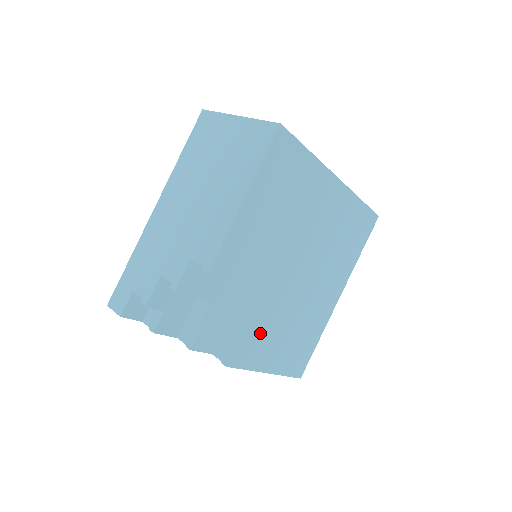
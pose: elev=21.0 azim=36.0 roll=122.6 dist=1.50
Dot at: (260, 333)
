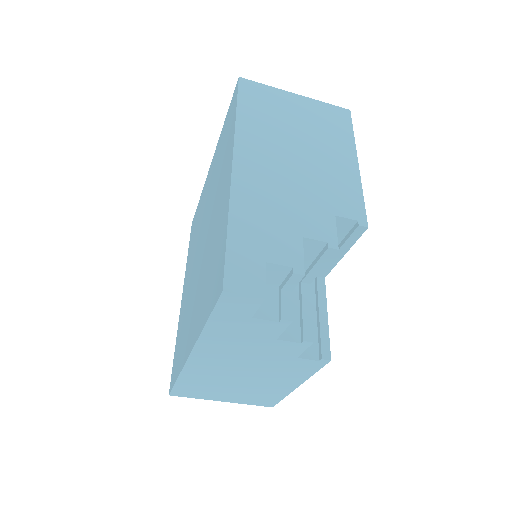
Dot at: occluded
